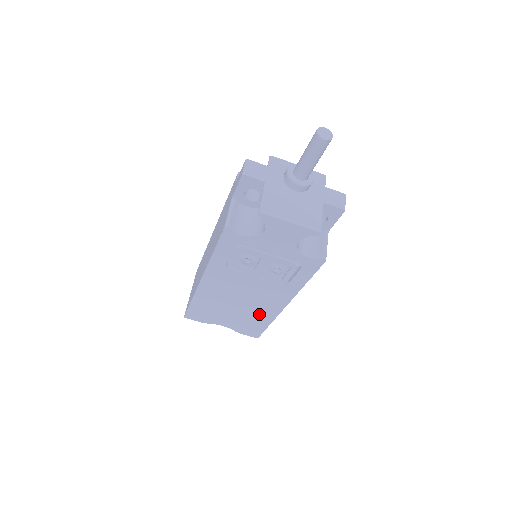
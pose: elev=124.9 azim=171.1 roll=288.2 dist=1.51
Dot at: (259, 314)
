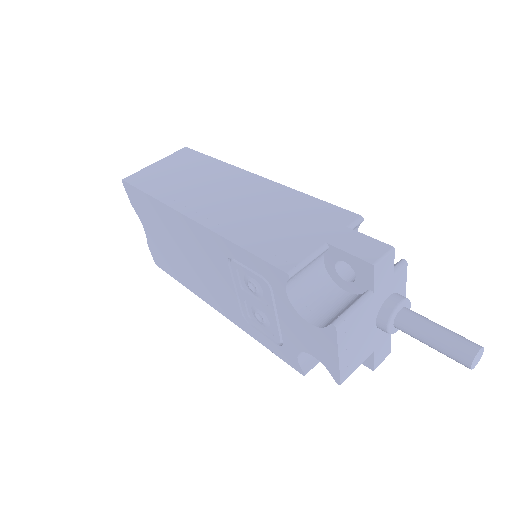
Dot at: (187, 276)
